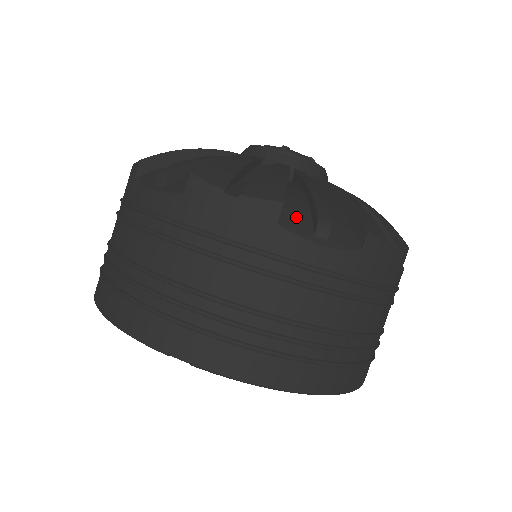
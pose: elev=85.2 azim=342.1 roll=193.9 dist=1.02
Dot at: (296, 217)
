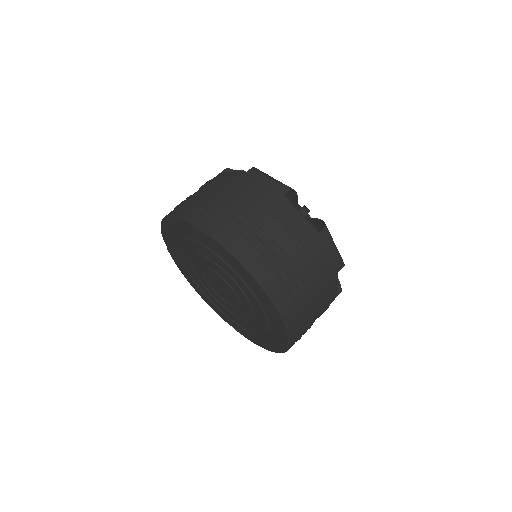
Dot at: (293, 202)
